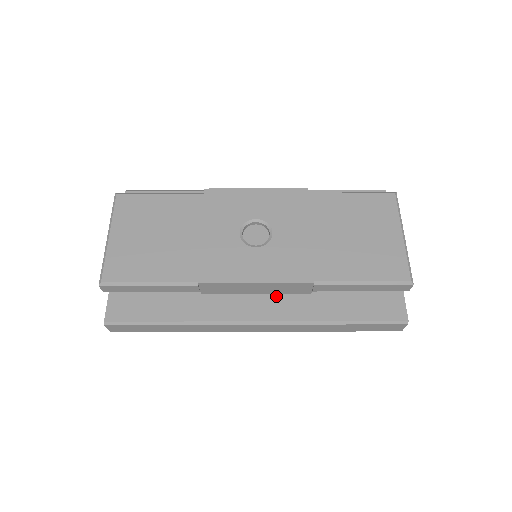
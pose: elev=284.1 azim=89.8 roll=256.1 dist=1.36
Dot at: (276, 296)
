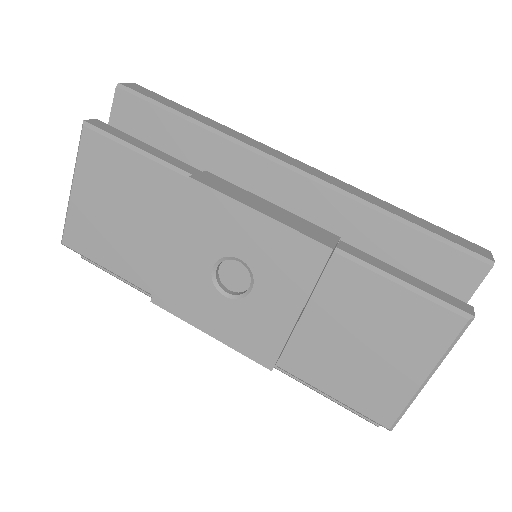
Dot at: occluded
